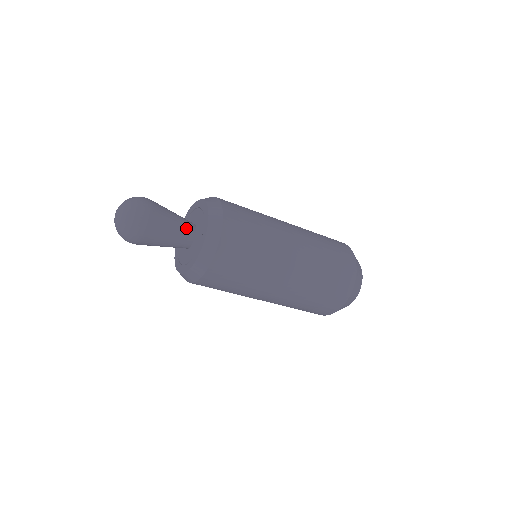
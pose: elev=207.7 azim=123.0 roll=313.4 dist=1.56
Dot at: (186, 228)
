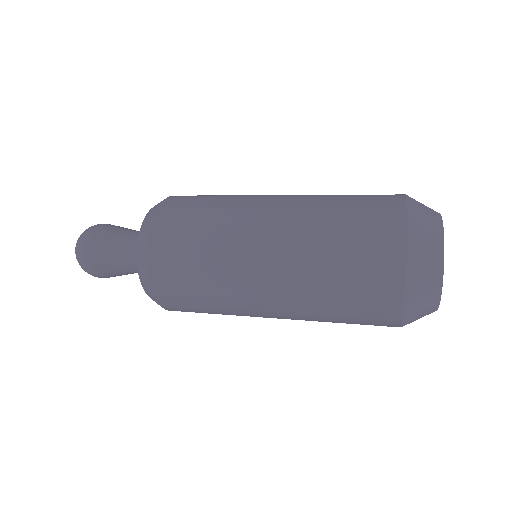
Dot at: occluded
